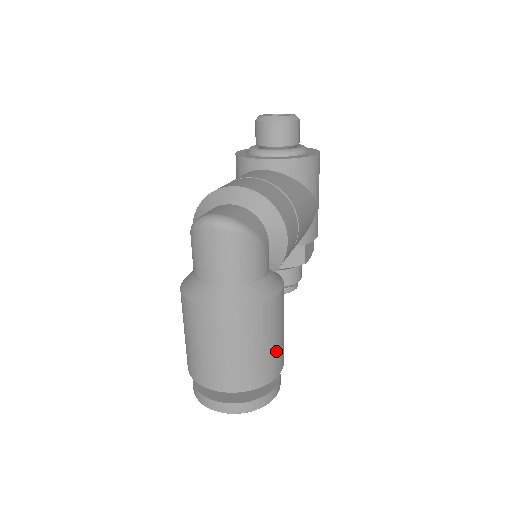
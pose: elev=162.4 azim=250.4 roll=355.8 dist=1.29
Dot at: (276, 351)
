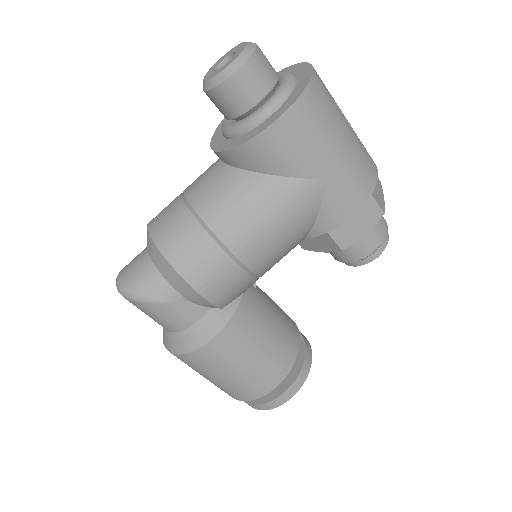
Dot at: (245, 380)
